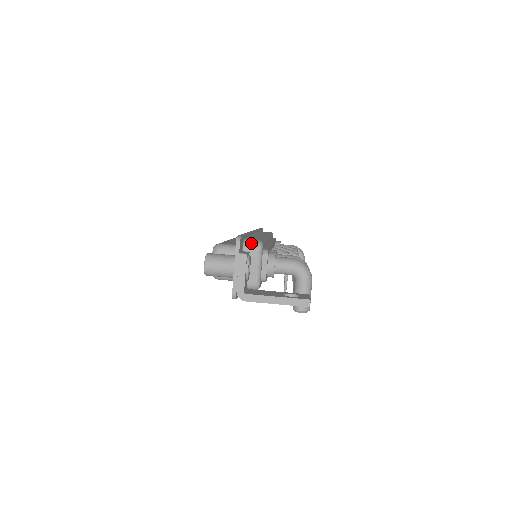
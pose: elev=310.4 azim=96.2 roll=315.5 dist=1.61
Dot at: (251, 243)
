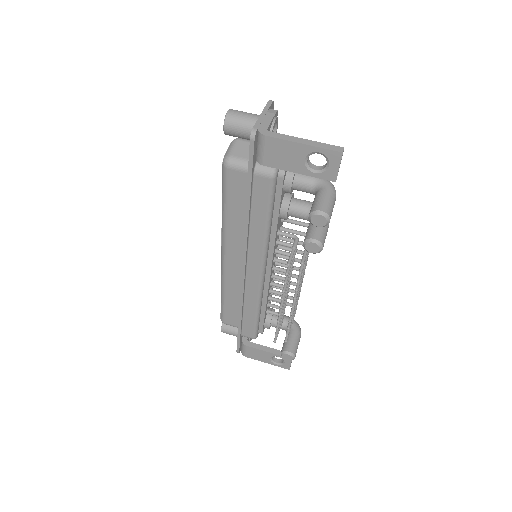
Dot at: occluded
